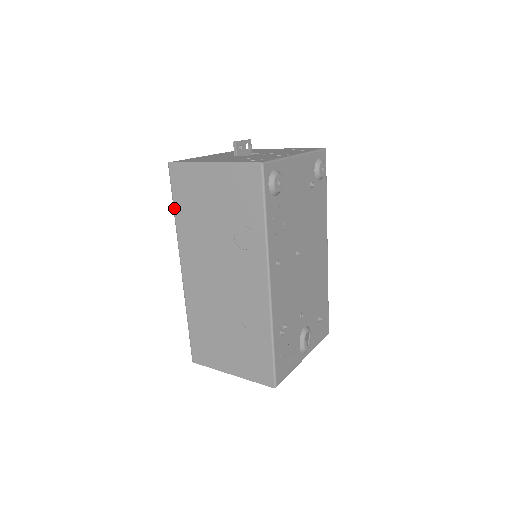
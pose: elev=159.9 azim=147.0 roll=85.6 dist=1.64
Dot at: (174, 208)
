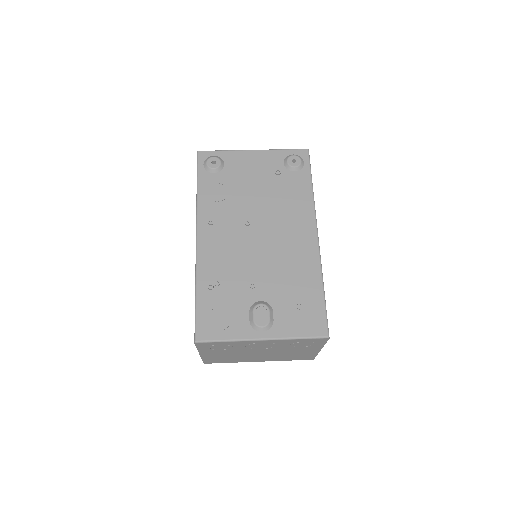
Dot at: occluded
